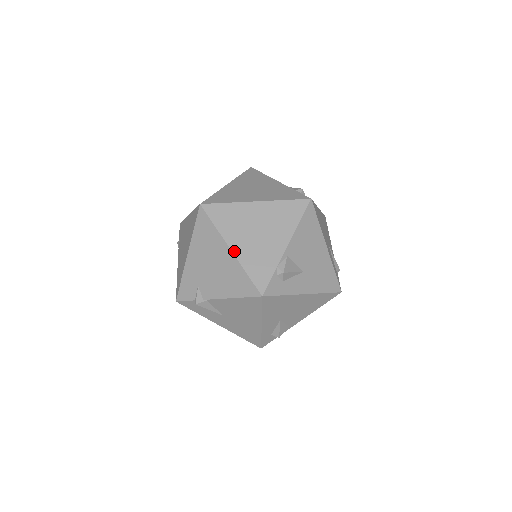
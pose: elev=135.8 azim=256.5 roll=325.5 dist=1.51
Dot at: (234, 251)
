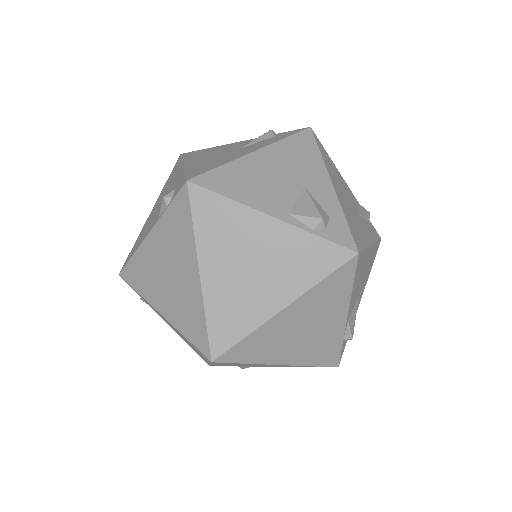
Dot at: (287, 364)
